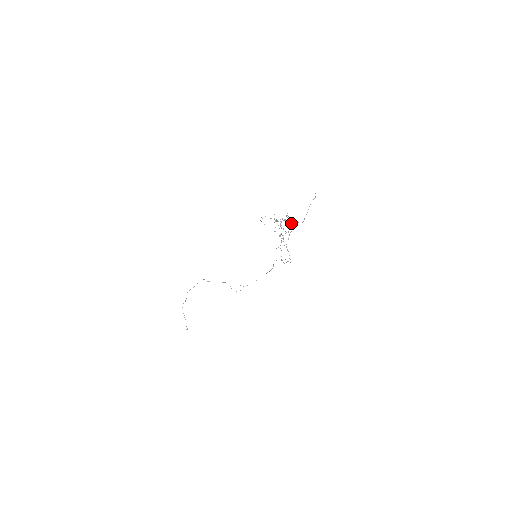
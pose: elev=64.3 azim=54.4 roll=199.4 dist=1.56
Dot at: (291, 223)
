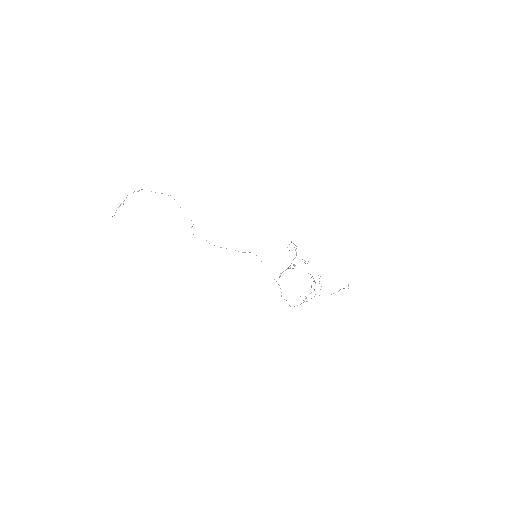
Dot at: occluded
